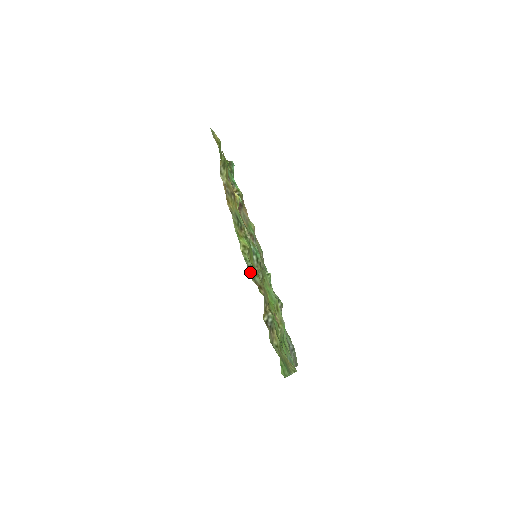
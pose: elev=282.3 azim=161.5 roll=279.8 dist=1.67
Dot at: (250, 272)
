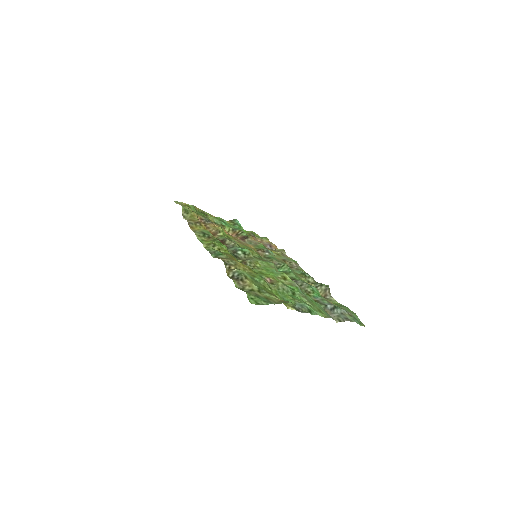
Dot at: (213, 255)
